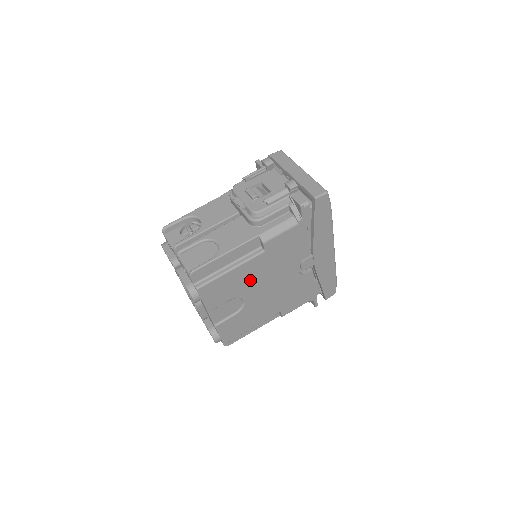
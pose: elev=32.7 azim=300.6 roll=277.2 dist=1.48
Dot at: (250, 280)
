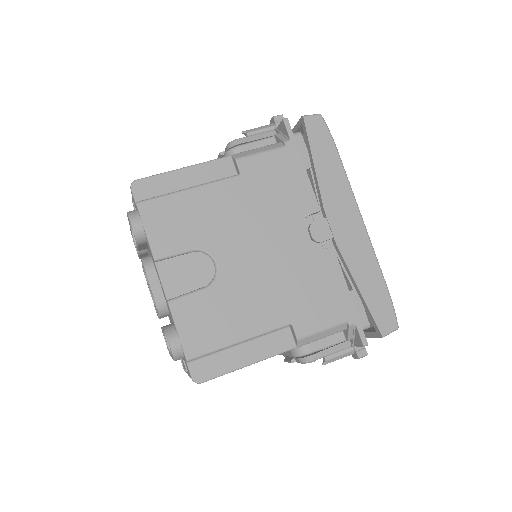
Dot at: (223, 222)
